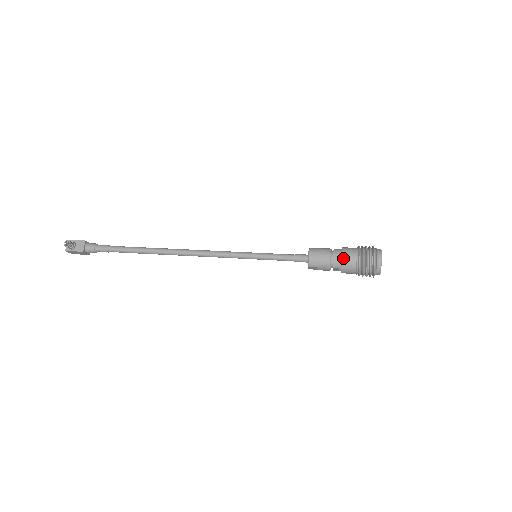
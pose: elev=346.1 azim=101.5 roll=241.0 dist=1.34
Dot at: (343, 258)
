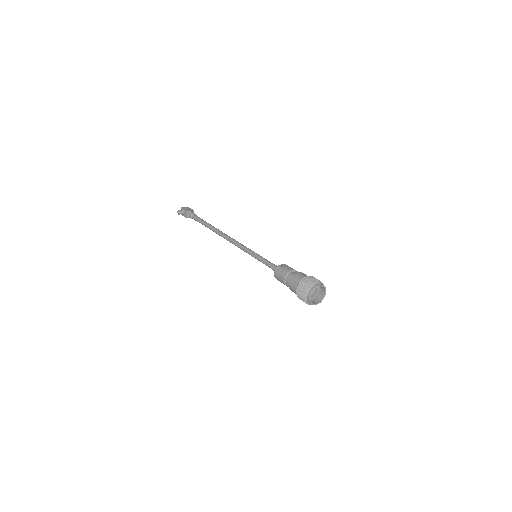
Dot at: (289, 285)
